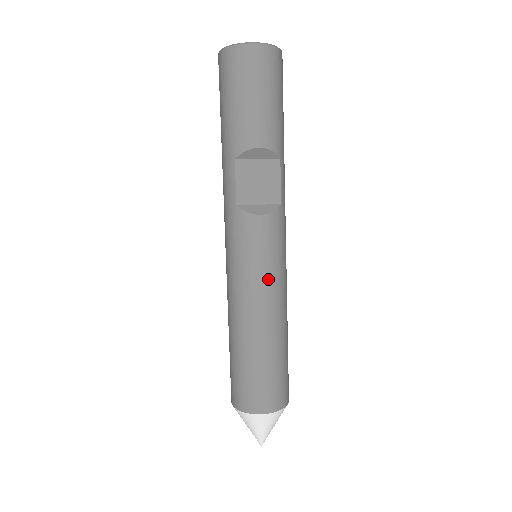
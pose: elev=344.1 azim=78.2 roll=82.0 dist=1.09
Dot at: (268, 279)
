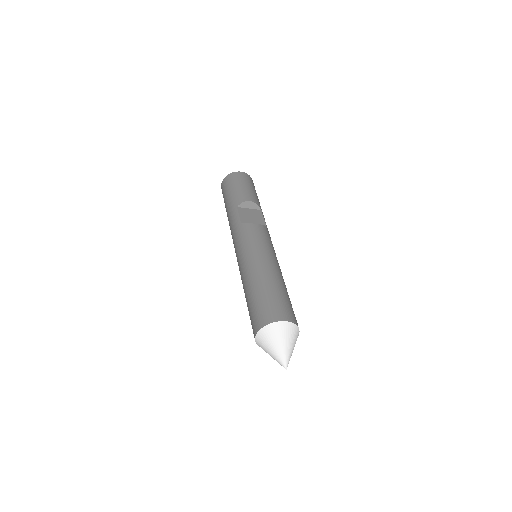
Dot at: (267, 250)
